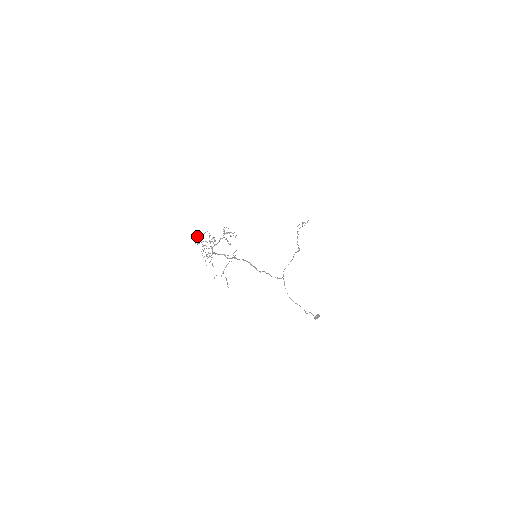
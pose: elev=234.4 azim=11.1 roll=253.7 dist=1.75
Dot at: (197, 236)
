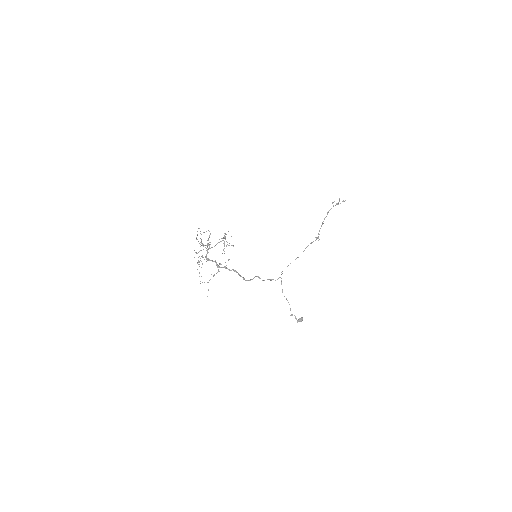
Dot at: occluded
